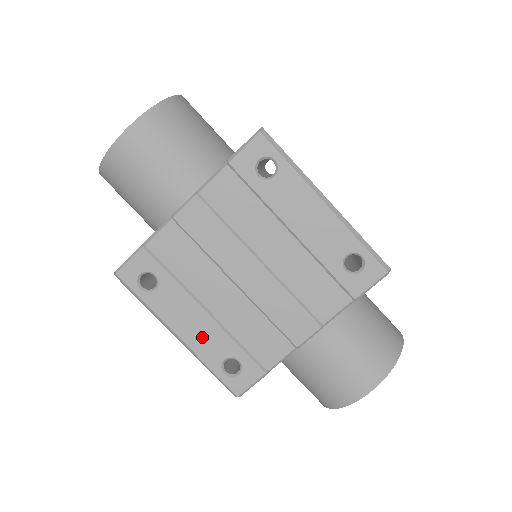
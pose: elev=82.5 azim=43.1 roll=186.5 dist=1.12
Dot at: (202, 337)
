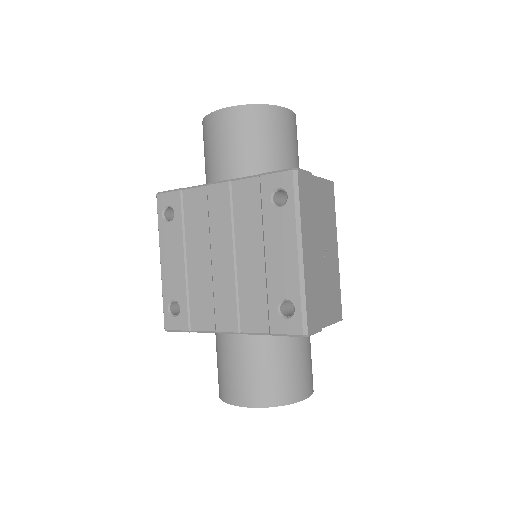
Dot at: (172, 274)
